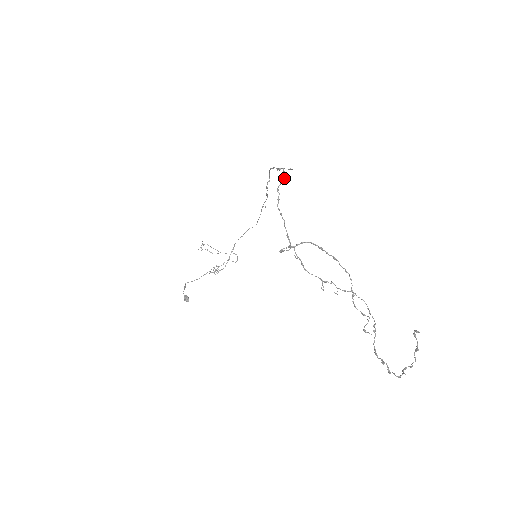
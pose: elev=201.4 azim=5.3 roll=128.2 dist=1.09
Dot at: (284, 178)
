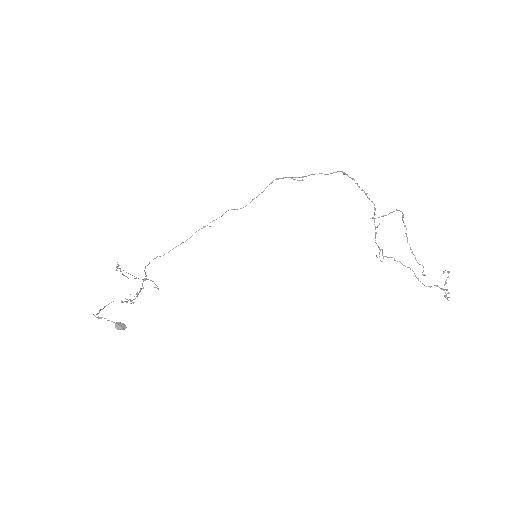
Dot at: (345, 174)
